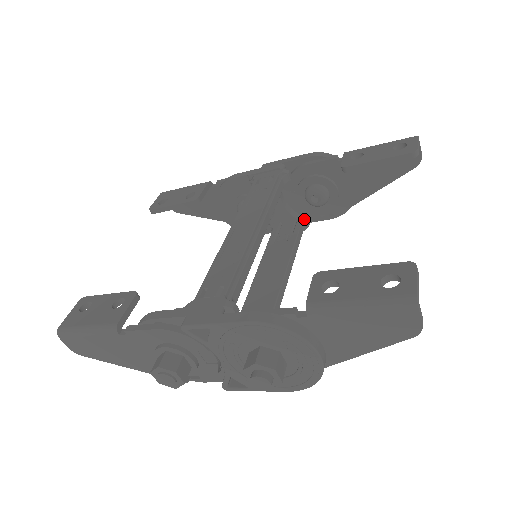
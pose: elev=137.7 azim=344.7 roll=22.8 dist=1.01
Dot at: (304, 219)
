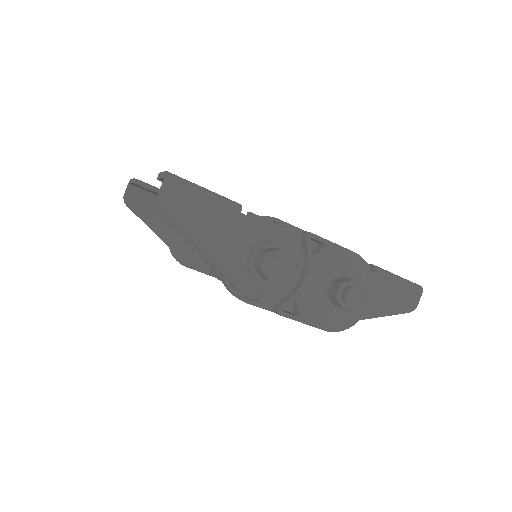
Dot at: occluded
